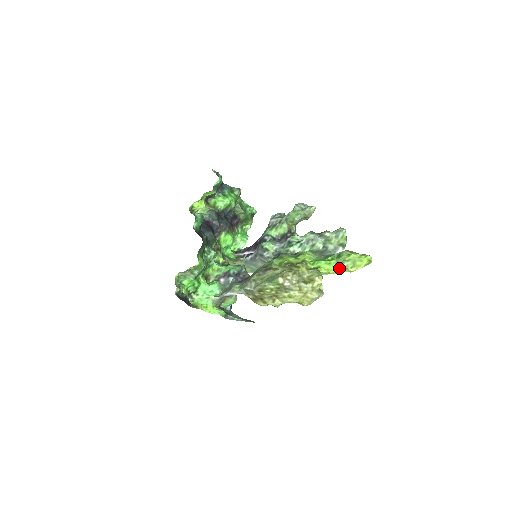
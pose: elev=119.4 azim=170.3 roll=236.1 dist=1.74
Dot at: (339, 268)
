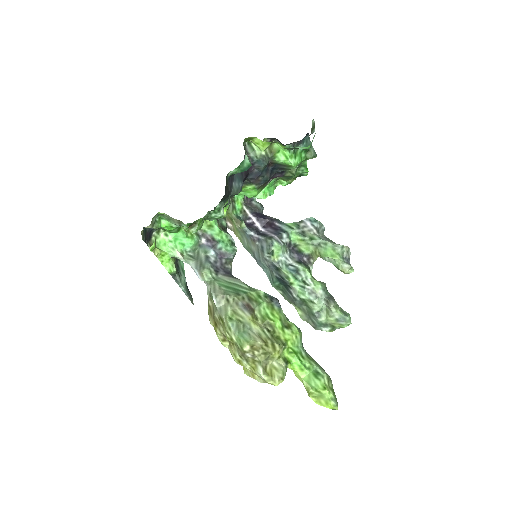
Dot at: (305, 383)
